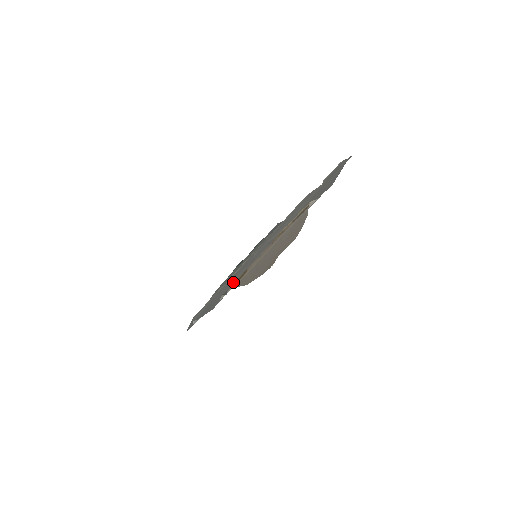
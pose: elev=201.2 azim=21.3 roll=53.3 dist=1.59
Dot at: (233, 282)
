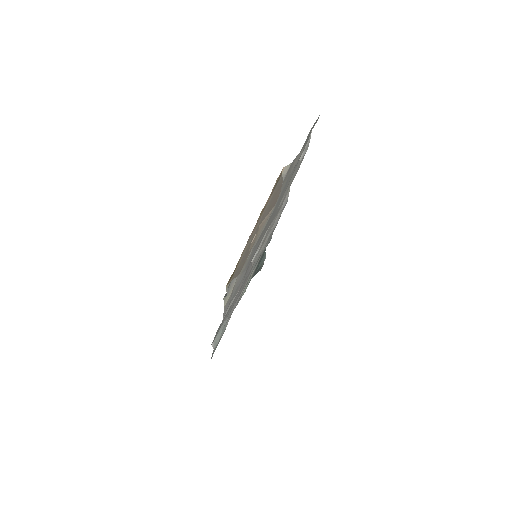
Dot at: (240, 290)
